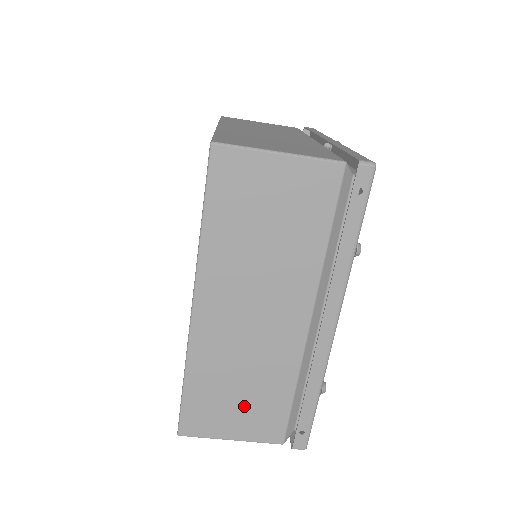
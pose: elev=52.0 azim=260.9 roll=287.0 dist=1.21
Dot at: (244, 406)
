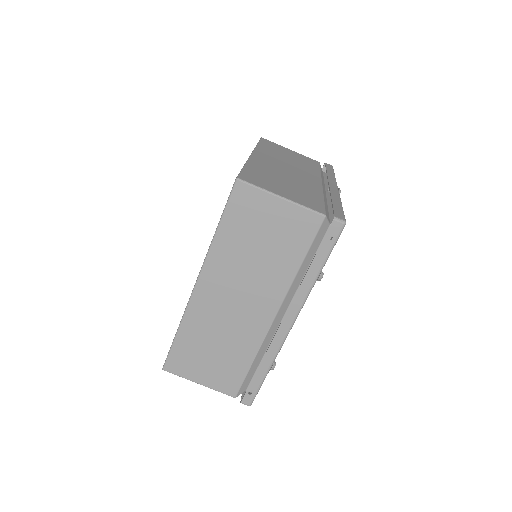
Dot at: (214, 362)
